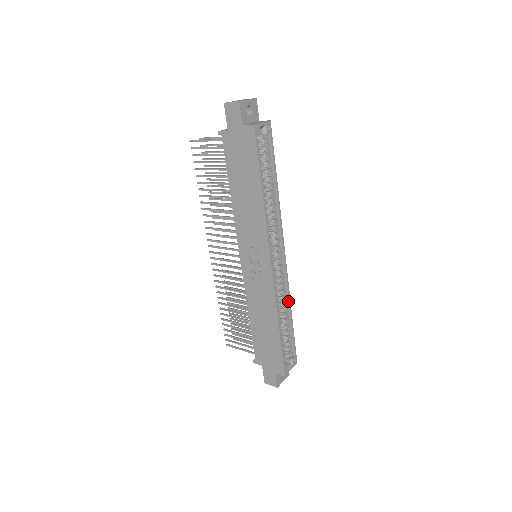
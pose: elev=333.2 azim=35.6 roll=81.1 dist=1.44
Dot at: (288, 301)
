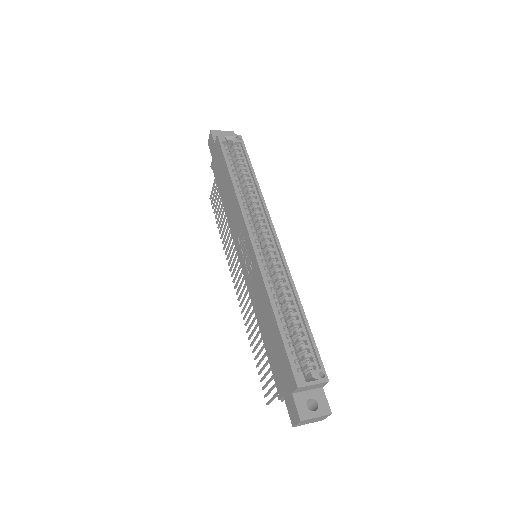
Dot at: (292, 289)
